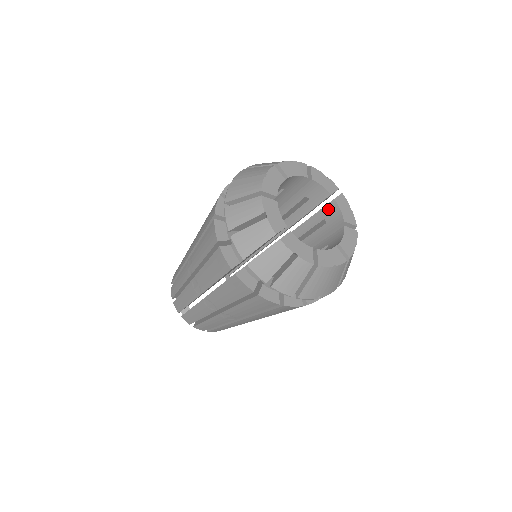
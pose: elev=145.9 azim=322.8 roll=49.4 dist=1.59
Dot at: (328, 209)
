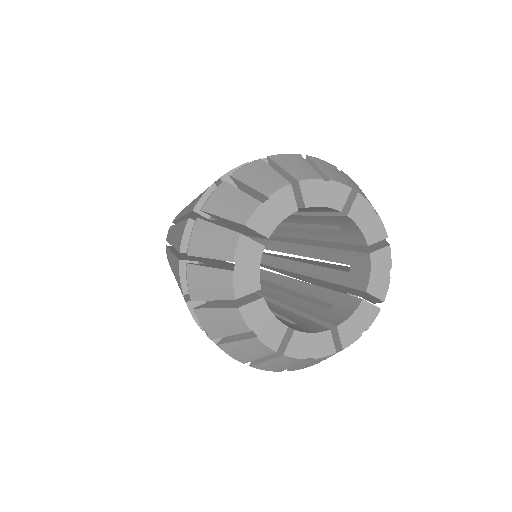
Dot at: (358, 258)
